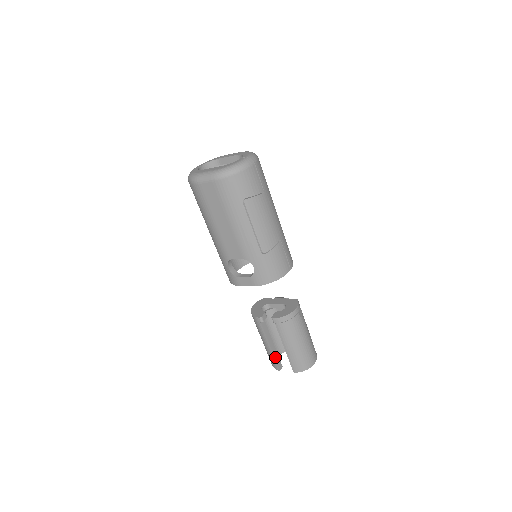
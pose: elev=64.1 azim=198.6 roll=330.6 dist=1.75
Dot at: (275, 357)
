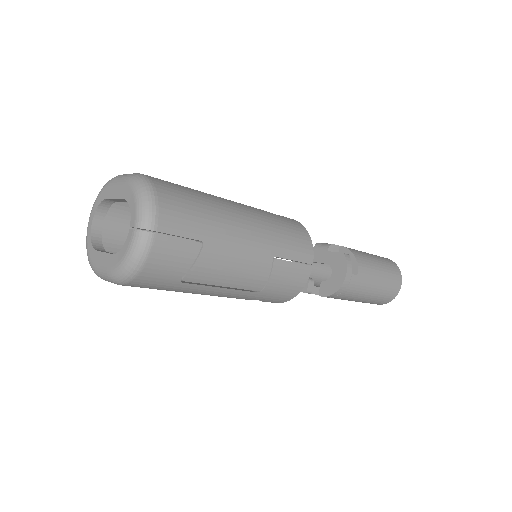
Dot at: occluded
